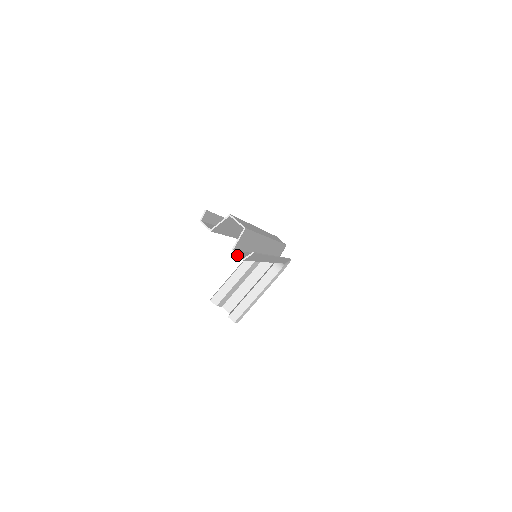
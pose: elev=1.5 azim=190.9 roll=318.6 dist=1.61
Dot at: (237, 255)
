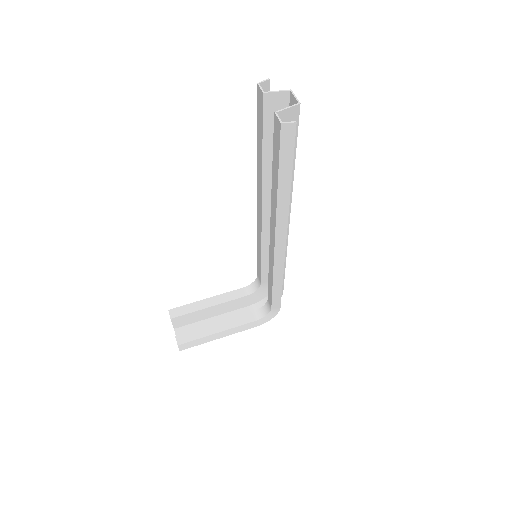
Dot at: (278, 117)
